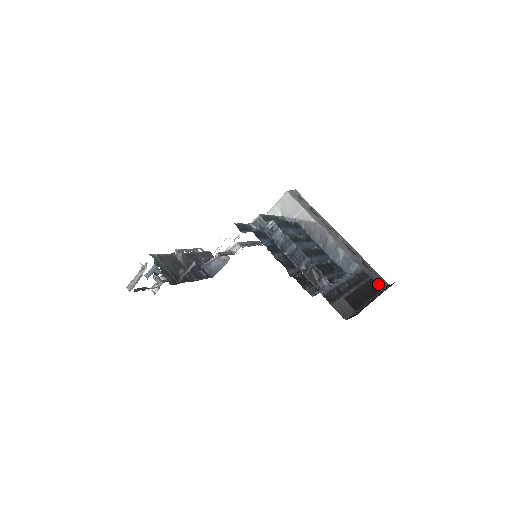
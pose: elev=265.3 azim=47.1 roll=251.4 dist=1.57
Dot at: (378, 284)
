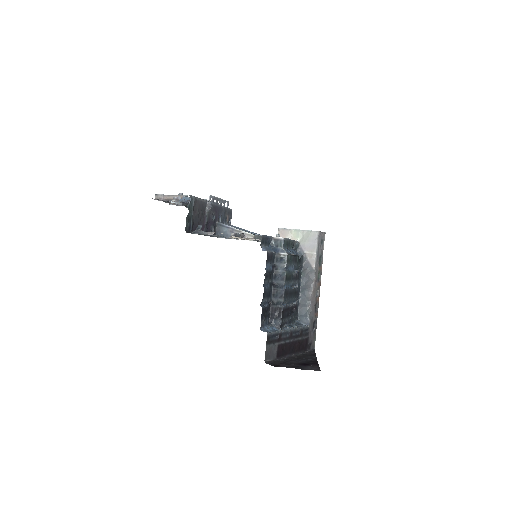
Dot at: (308, 344)
